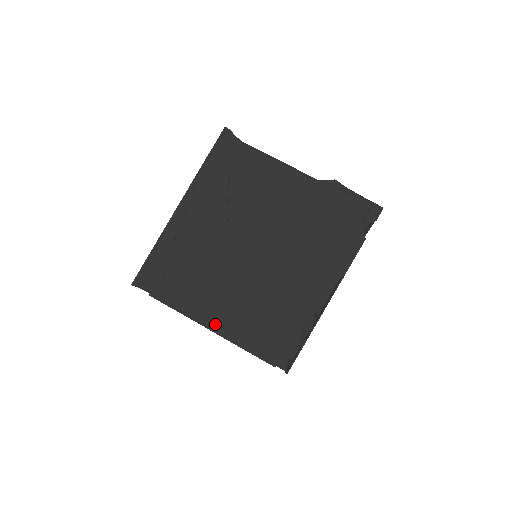
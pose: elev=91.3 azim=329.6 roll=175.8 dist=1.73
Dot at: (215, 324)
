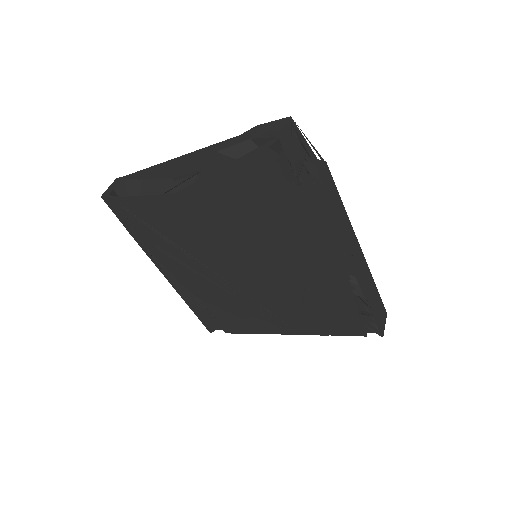
Dot at: (285, 330)
